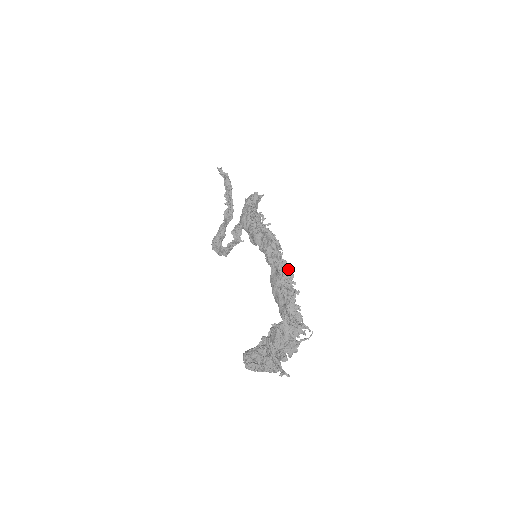
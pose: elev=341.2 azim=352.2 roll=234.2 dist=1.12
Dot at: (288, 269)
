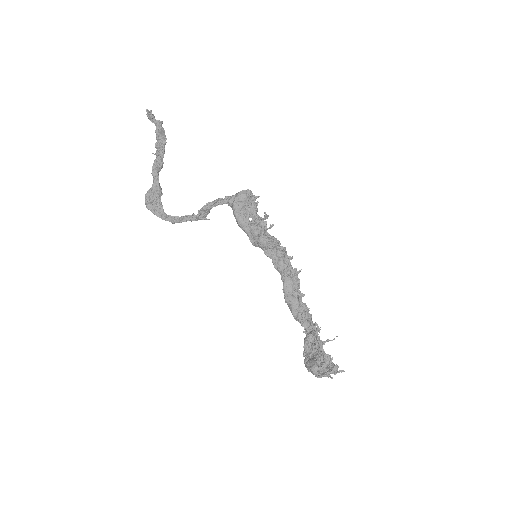
Dot at: occluded
